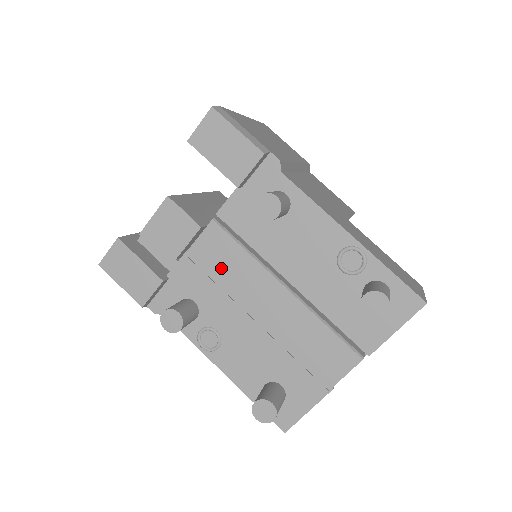
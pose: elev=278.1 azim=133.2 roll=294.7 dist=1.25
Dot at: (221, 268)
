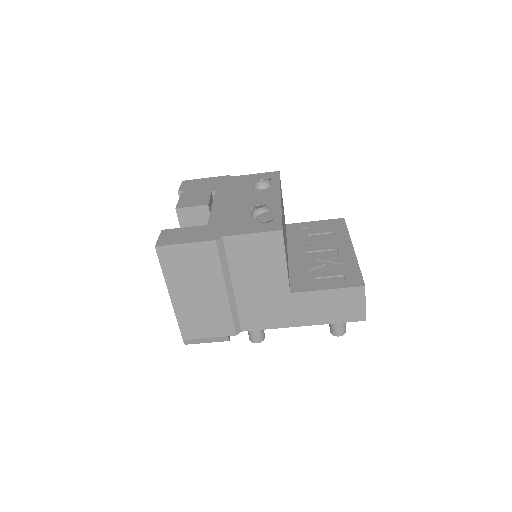
Dot at: occluded
